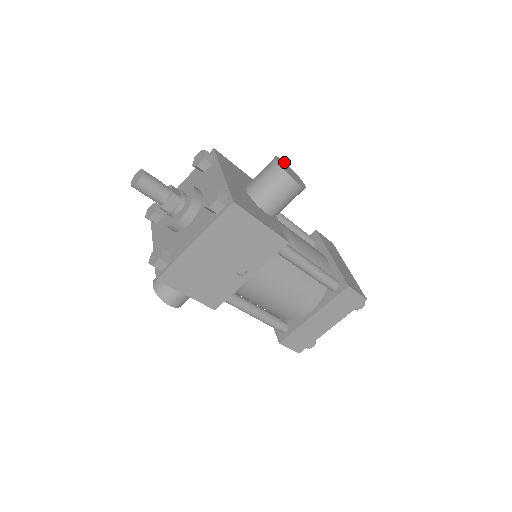
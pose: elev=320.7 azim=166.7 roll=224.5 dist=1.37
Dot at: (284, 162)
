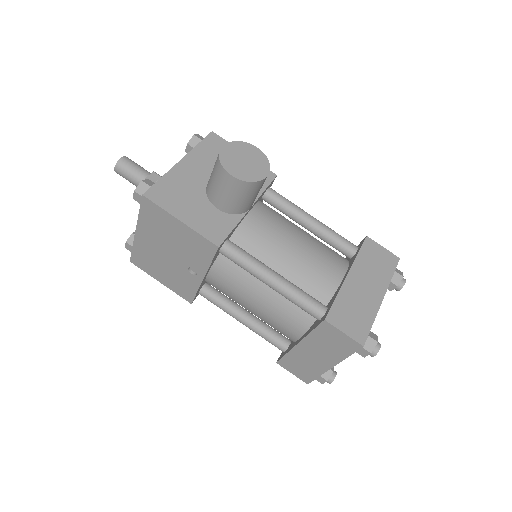
Dot at: (253, 148)
